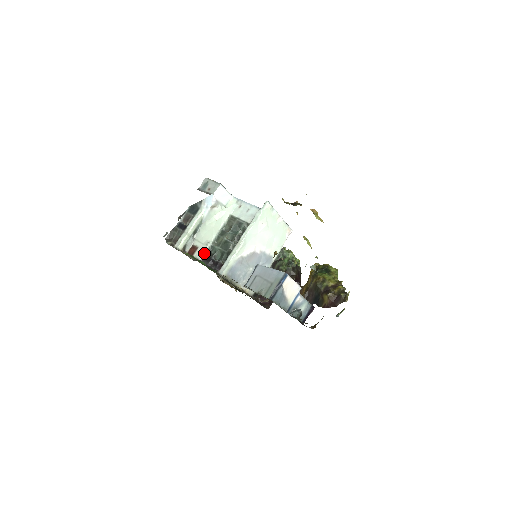
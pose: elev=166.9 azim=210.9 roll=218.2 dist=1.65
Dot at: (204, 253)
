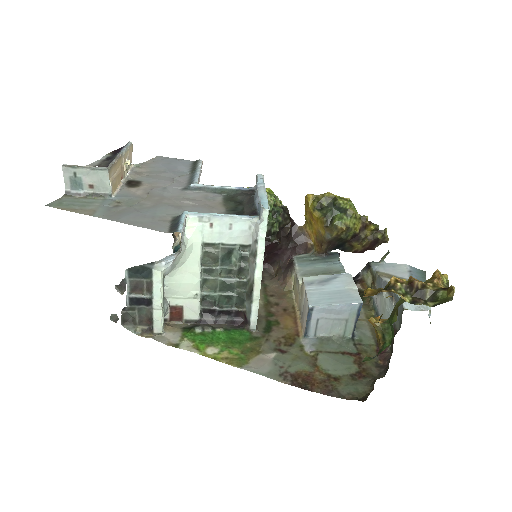
Dot at: (199, 309)
